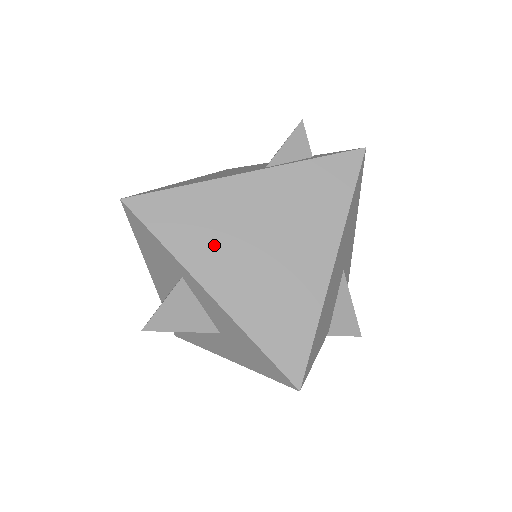
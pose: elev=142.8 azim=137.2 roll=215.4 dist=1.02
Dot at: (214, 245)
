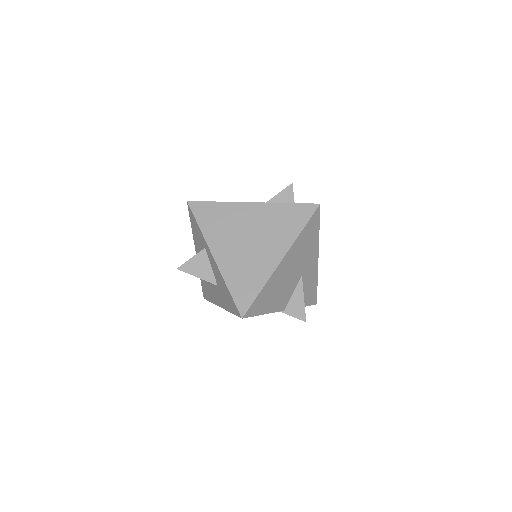
Dot at: (224, 234)
